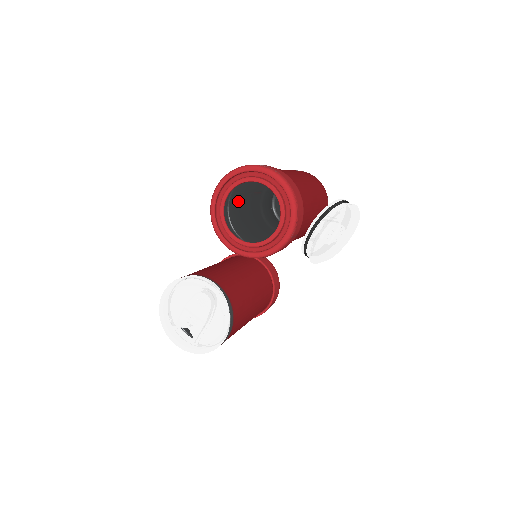
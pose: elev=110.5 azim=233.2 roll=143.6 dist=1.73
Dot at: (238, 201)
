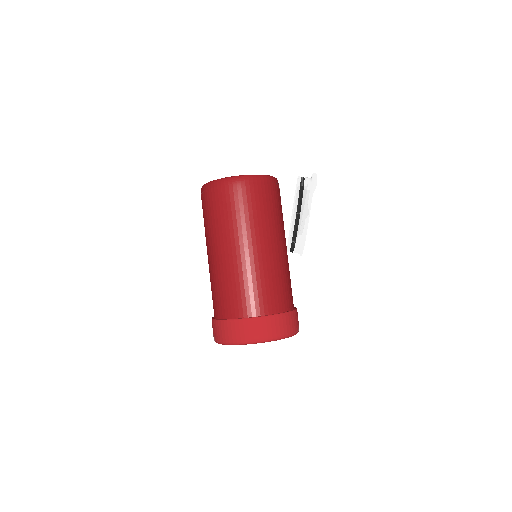
Dot at: occluded
